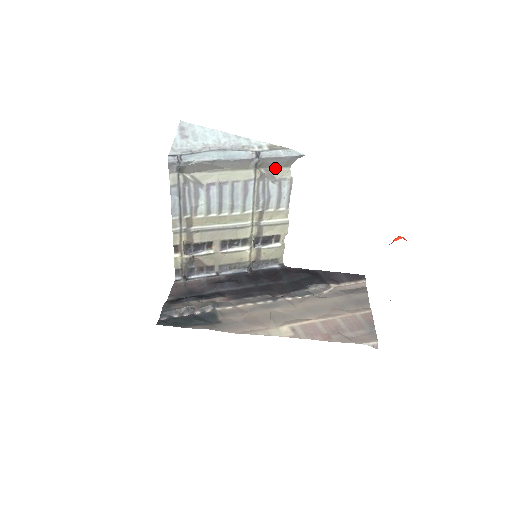
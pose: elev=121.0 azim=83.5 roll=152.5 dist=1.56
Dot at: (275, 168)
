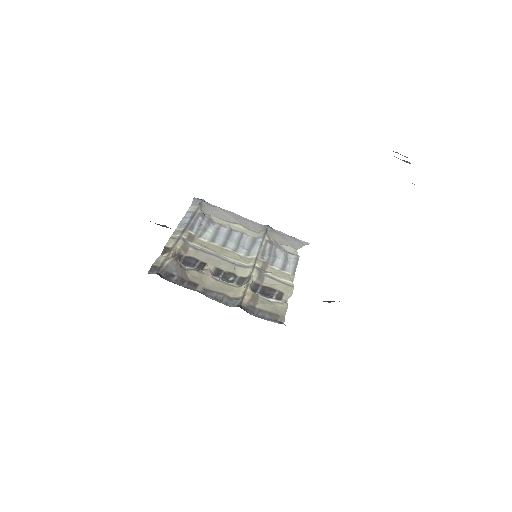
Dot at: (283, 244)
